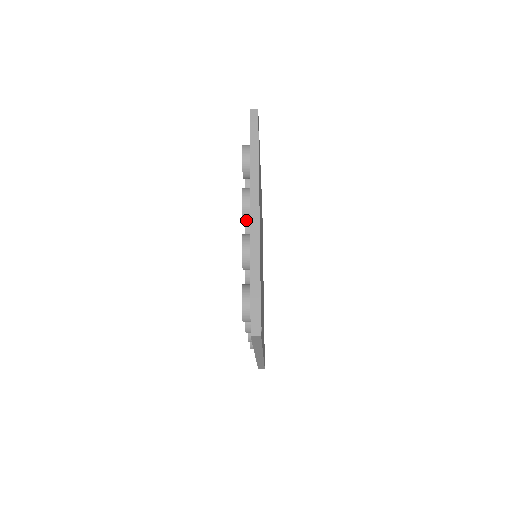
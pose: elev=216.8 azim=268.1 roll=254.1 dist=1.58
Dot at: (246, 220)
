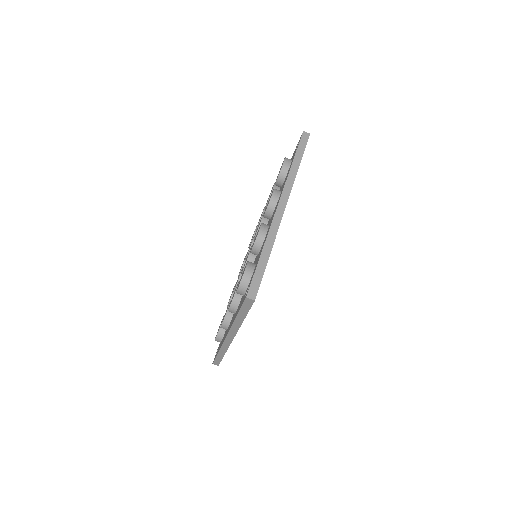
Dot at: (267, 214)
